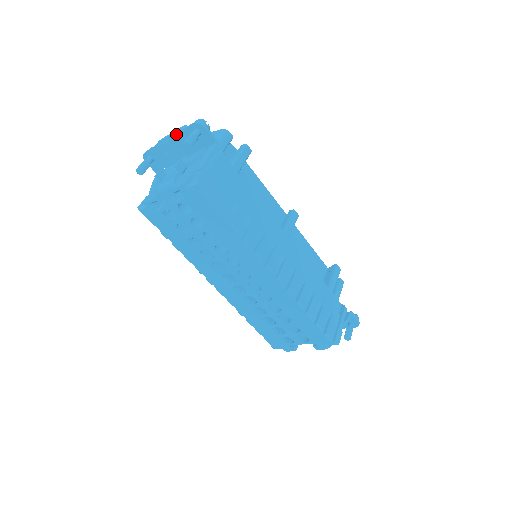
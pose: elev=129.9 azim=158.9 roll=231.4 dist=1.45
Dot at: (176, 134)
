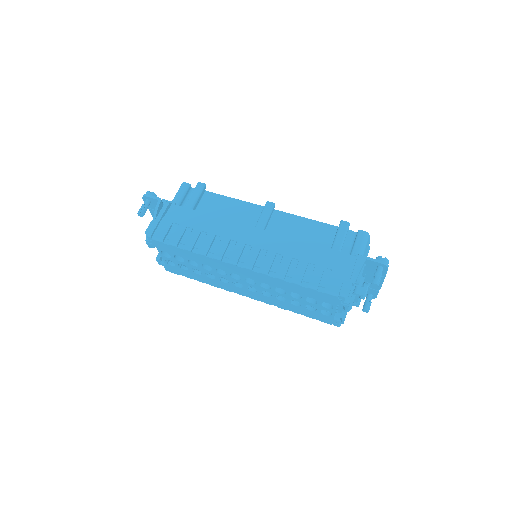
Dot at: (150, 210)
